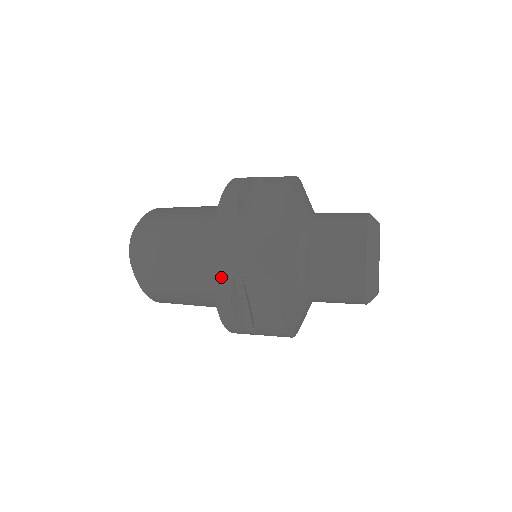
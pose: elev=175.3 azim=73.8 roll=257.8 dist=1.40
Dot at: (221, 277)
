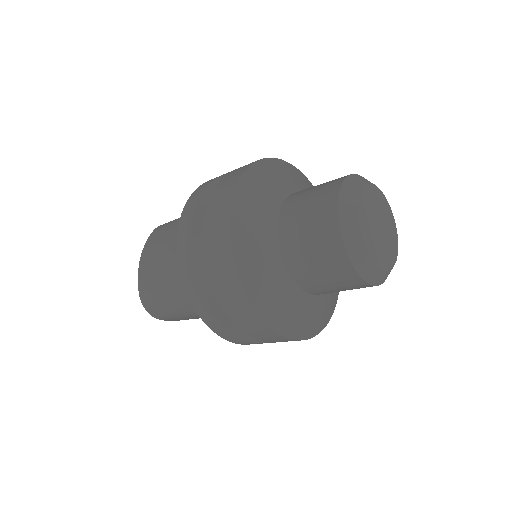
Dot at: (210, 180)
